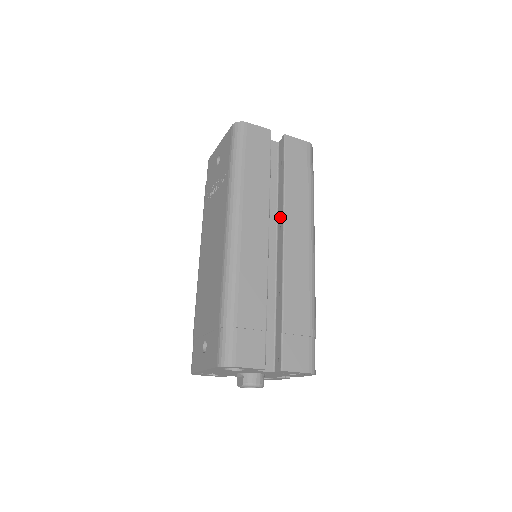
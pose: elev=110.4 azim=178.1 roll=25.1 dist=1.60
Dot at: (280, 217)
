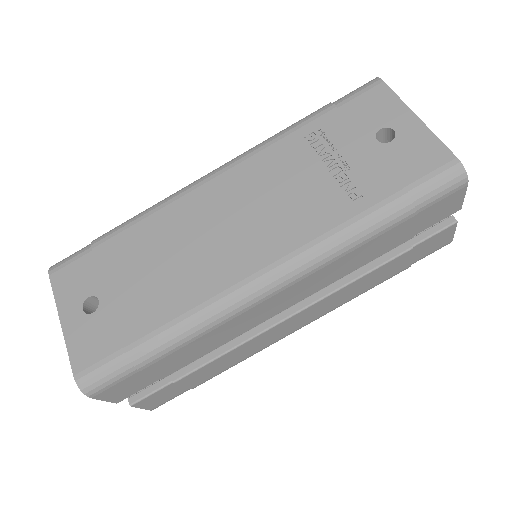
Dot at: occluded
